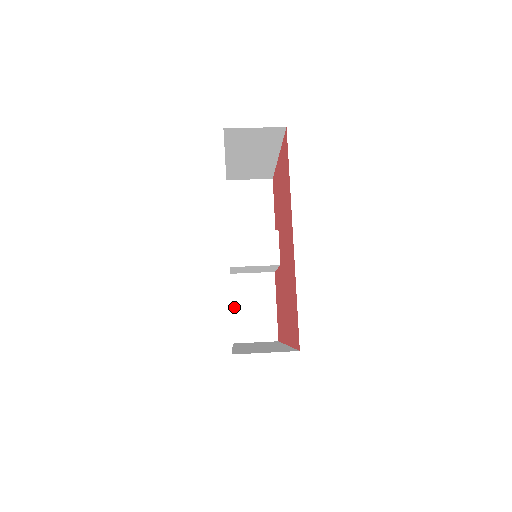
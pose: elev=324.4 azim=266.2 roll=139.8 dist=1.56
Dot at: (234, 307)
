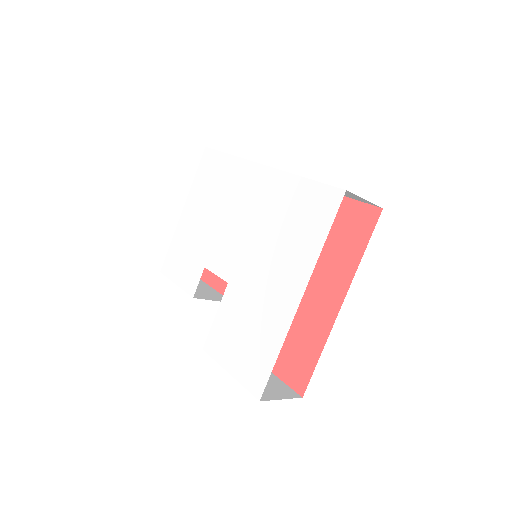
Dot at: (231, 372)
